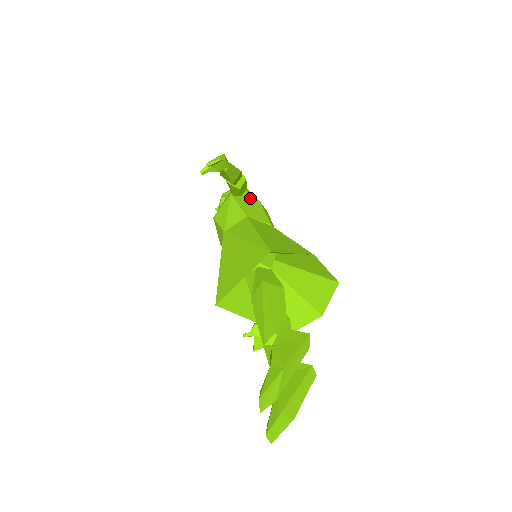
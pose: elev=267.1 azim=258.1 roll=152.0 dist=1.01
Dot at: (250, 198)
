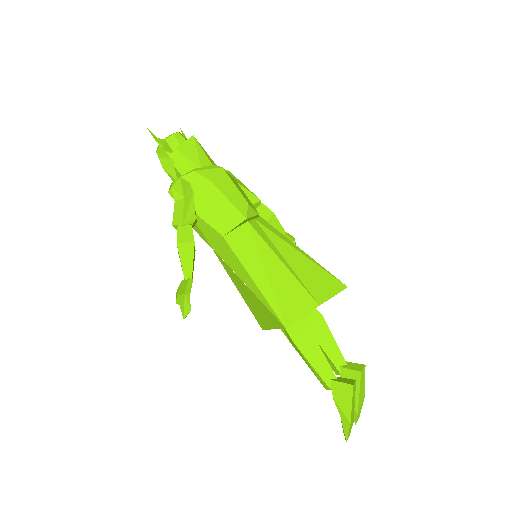
Dot at: (201, 187)
